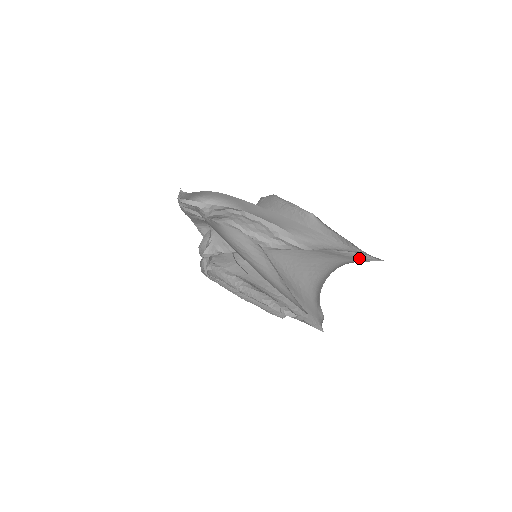
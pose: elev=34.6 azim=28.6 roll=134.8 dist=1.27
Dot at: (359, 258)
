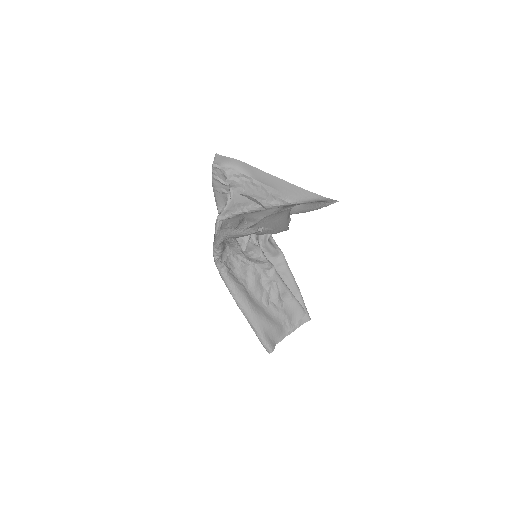
Dot at: occluded
